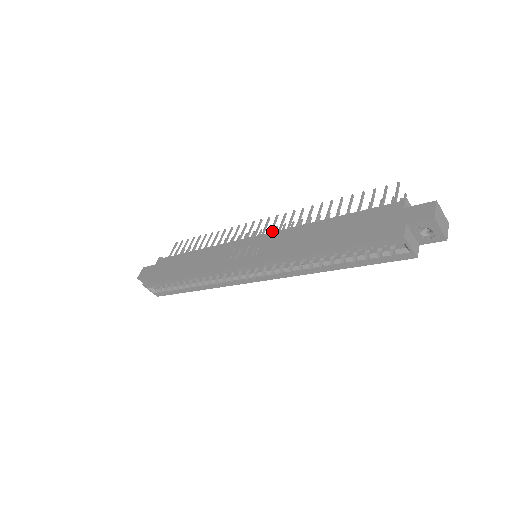
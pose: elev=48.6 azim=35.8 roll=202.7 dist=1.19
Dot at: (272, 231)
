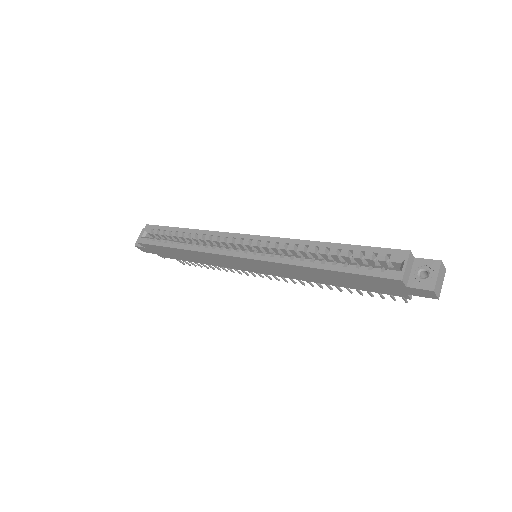
Dot at: occluded
